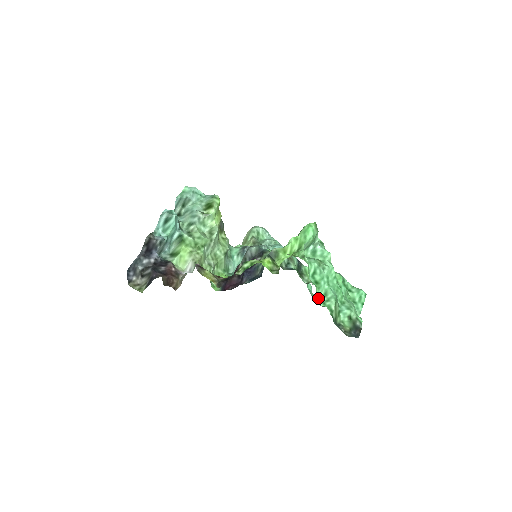
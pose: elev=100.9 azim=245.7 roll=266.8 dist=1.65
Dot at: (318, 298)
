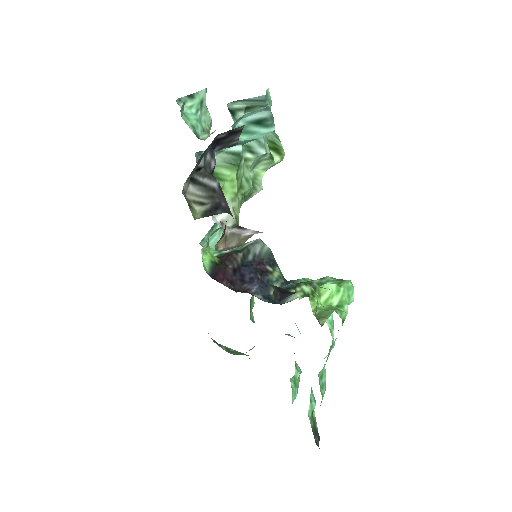
Dot at: (319, 379)
